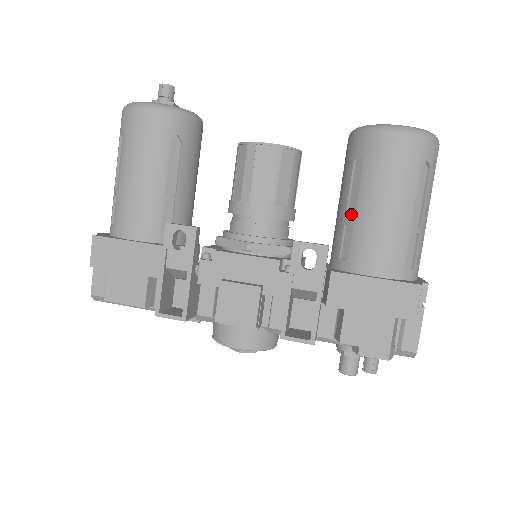
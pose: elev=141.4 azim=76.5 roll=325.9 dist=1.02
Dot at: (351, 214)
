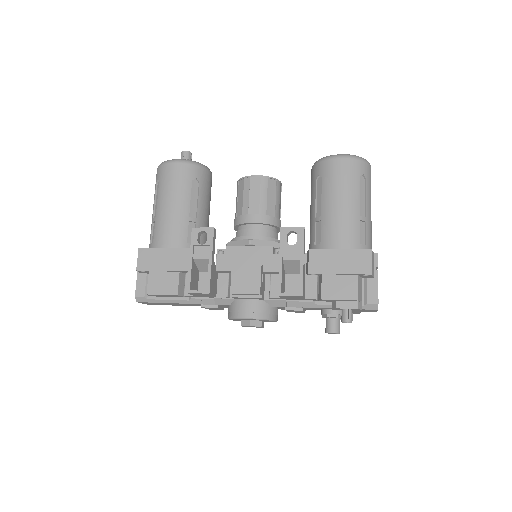
Dot at: (319, 214)
